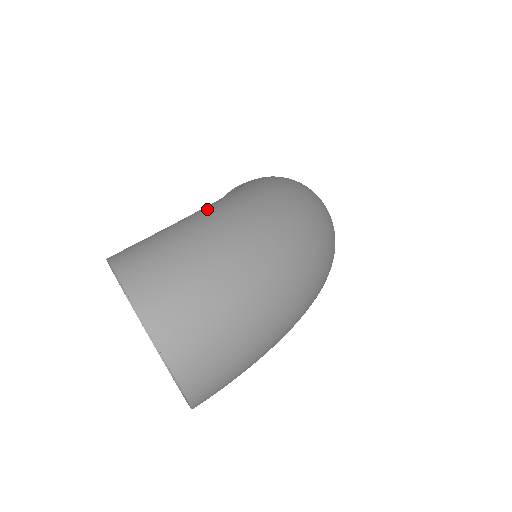
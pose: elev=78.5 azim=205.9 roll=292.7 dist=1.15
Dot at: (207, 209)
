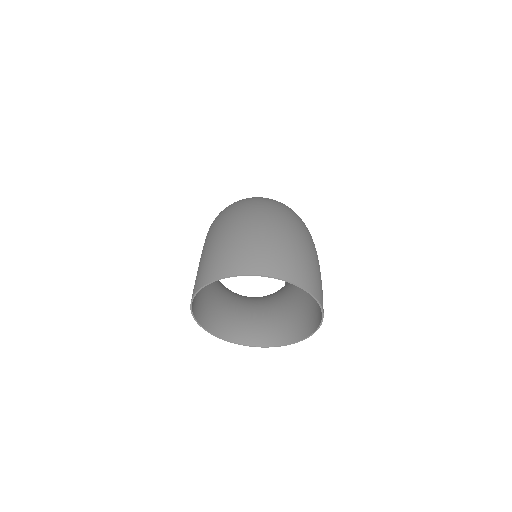
Dot at: (205, 241)
